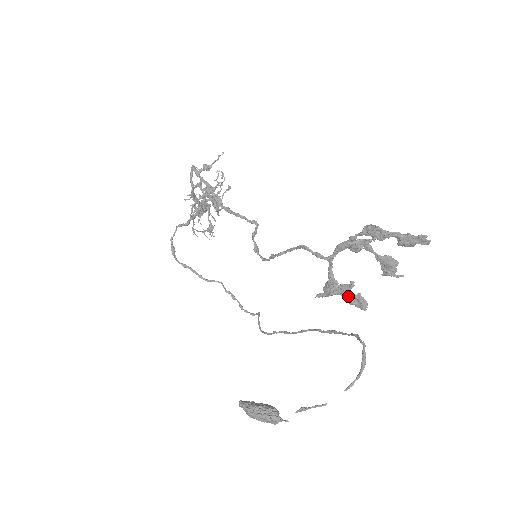
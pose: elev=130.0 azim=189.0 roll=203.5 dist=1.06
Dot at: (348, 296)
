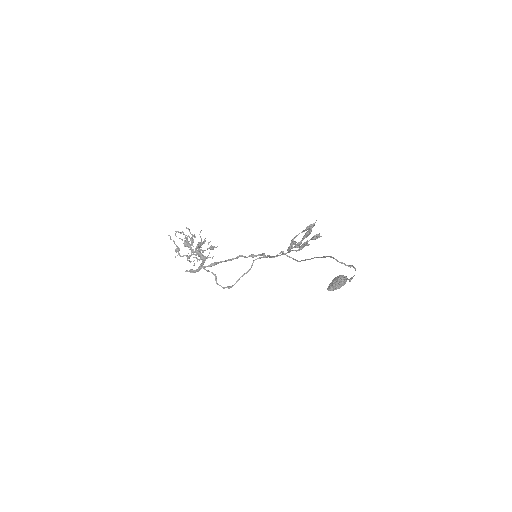
Dot at: occluded
